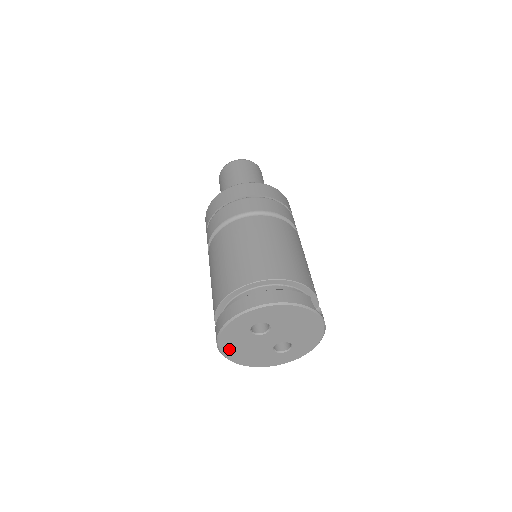
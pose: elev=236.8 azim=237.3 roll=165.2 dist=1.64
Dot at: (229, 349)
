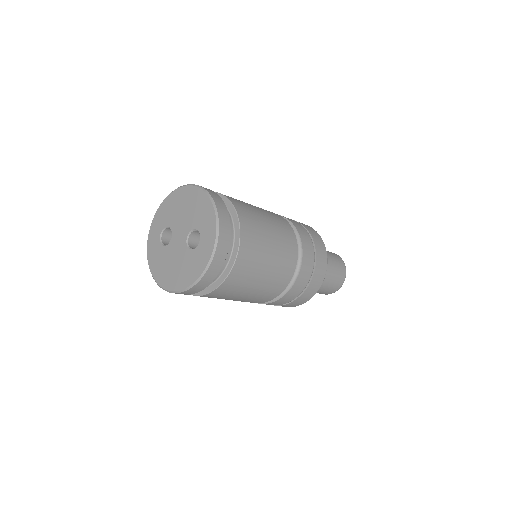
Dot at: (163, 278)
